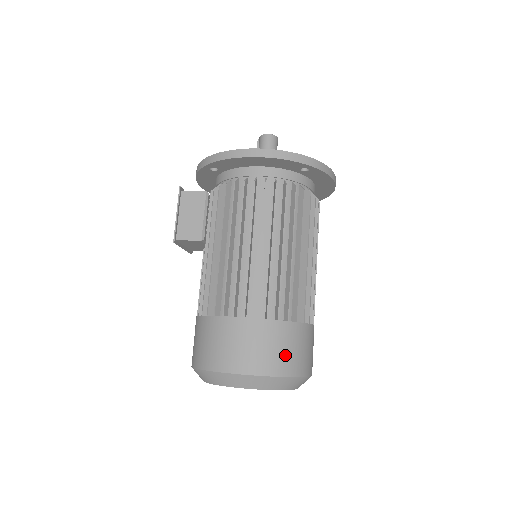
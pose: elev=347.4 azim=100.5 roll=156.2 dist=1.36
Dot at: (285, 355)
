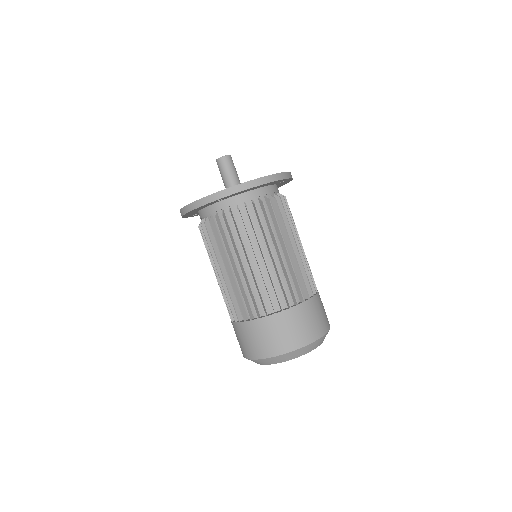
Dot at: (265, 343)
